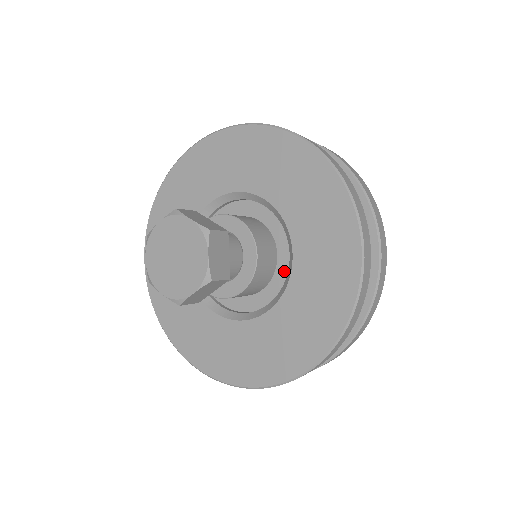
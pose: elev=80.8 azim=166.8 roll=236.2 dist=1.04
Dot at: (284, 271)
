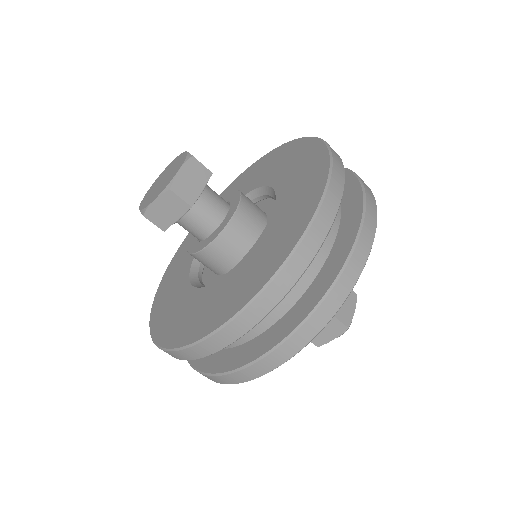
Dot at: occluded
